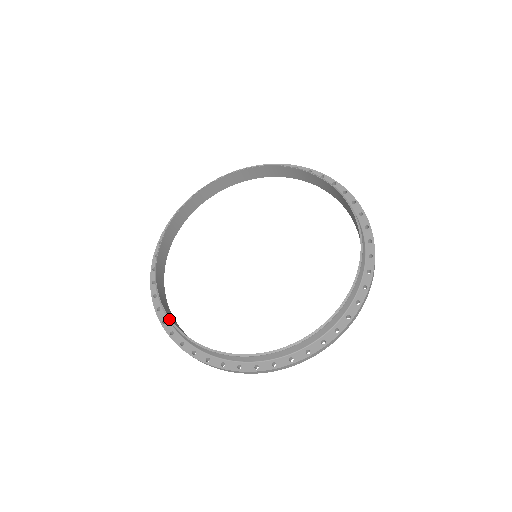
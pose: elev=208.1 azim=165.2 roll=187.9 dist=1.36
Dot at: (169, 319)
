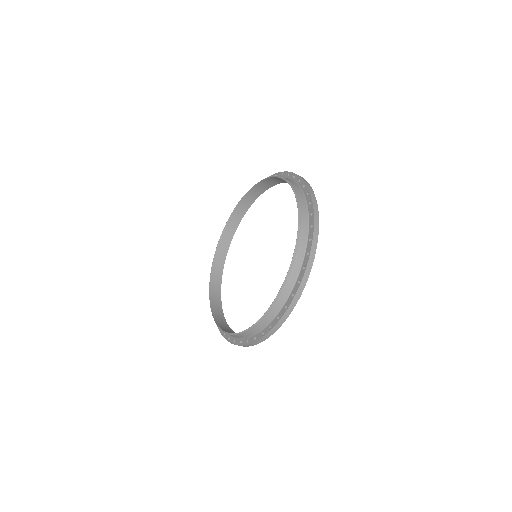
Dot at: (211, 270)
